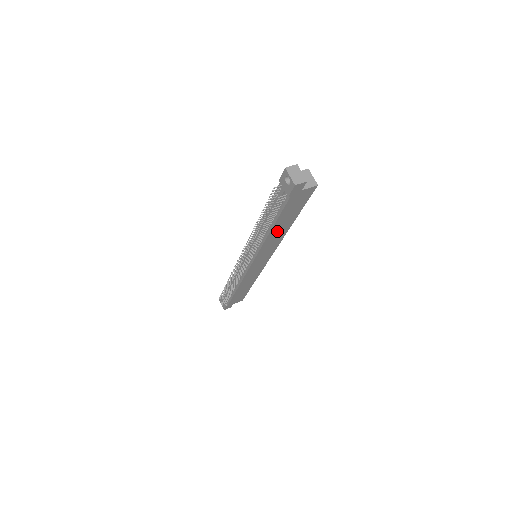
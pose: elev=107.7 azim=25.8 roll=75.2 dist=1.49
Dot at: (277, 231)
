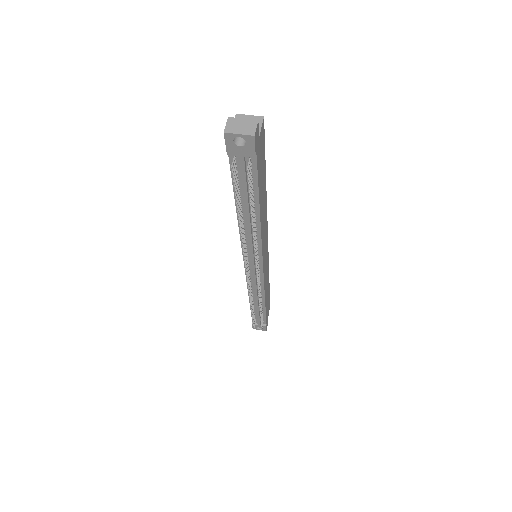
Dot at: (262, 209)
